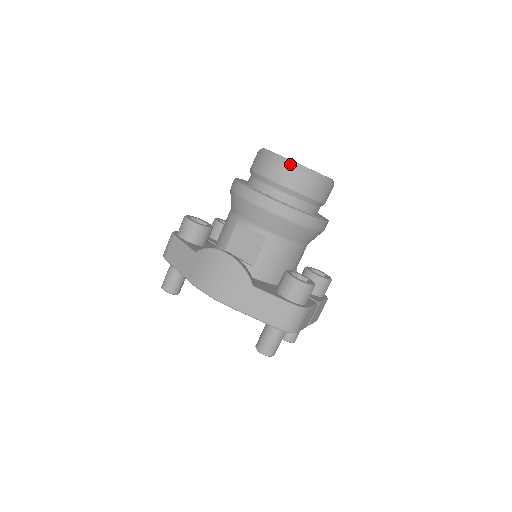
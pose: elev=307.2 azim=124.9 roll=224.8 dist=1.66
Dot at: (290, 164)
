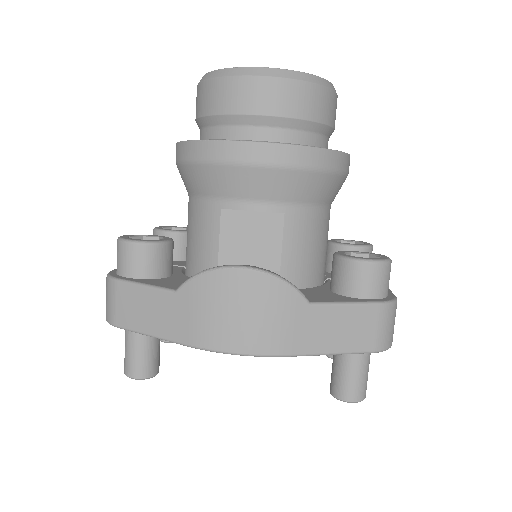
Dot at: (278, 74)
